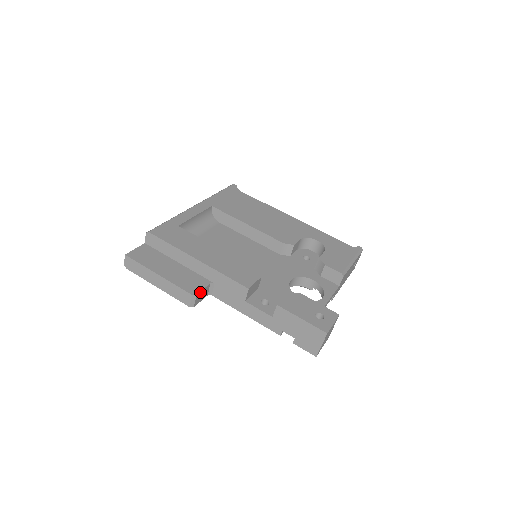
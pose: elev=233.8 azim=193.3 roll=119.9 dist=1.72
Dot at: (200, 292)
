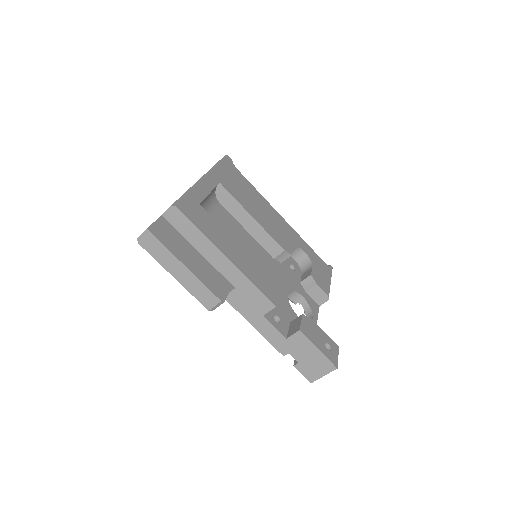
Dot at: occluded
